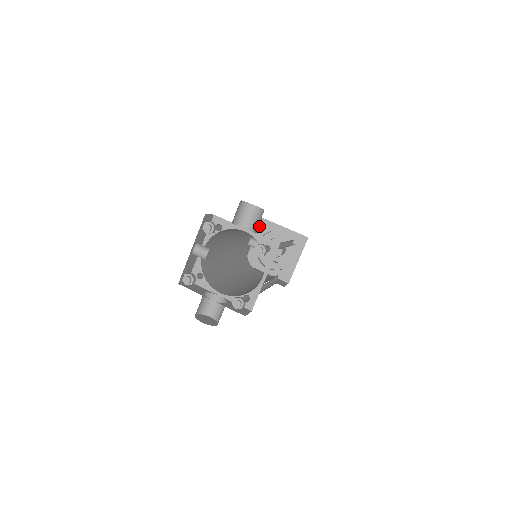
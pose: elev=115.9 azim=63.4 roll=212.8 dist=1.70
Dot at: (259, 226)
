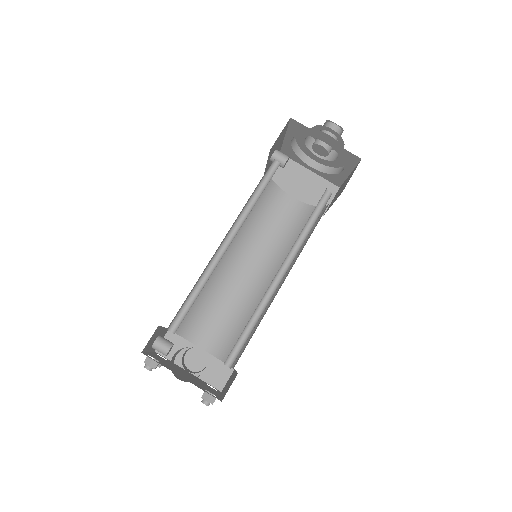
Dot at: (288, 125)
